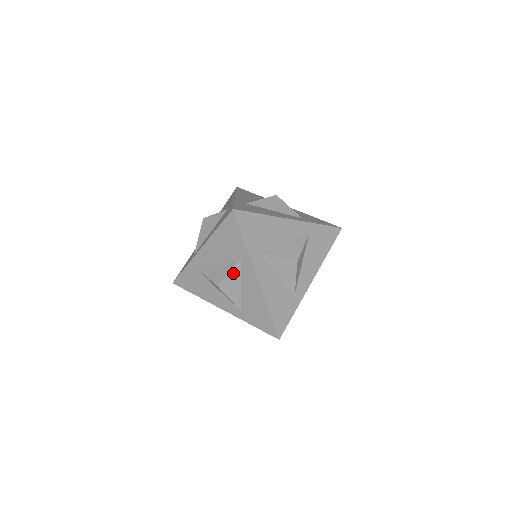
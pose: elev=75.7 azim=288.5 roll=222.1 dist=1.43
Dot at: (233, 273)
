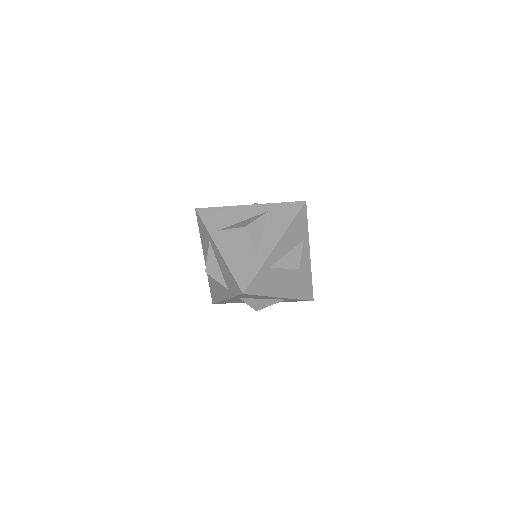
Dot at: occluded
